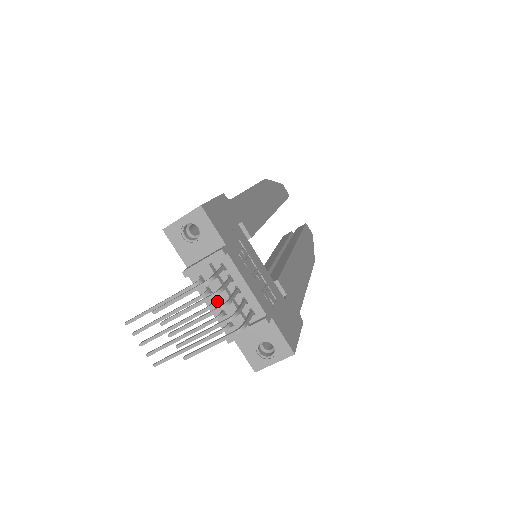
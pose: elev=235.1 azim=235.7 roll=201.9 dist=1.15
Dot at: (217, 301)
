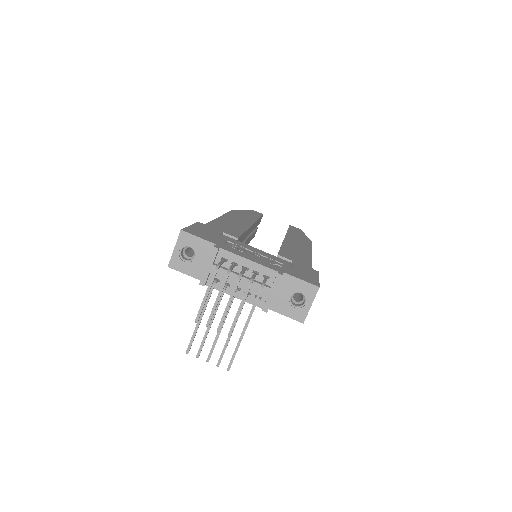
Dot at: (237, 288)
